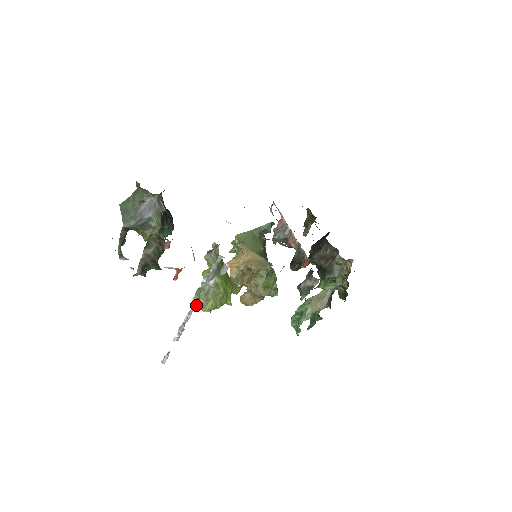
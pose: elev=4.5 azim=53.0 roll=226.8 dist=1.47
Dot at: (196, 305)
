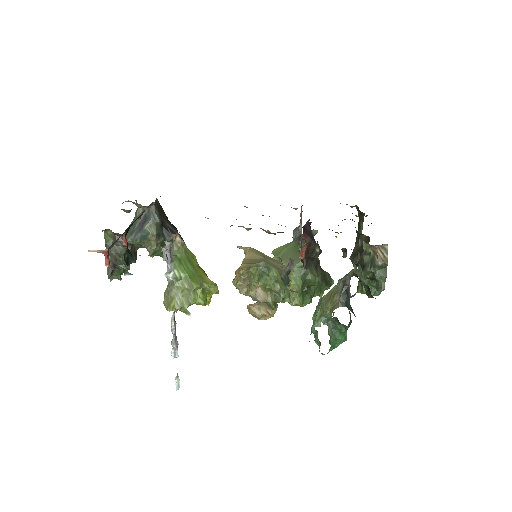
Dot at: occluded
